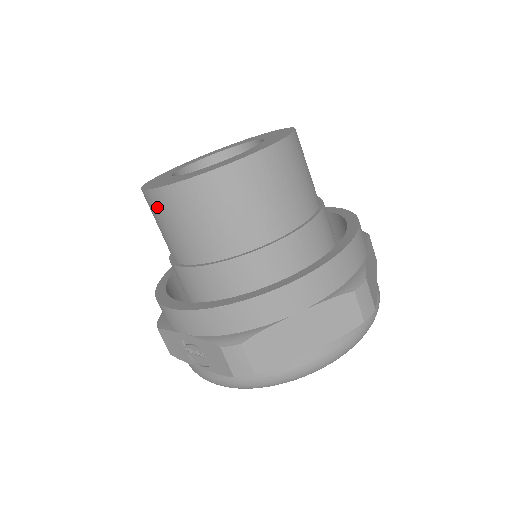
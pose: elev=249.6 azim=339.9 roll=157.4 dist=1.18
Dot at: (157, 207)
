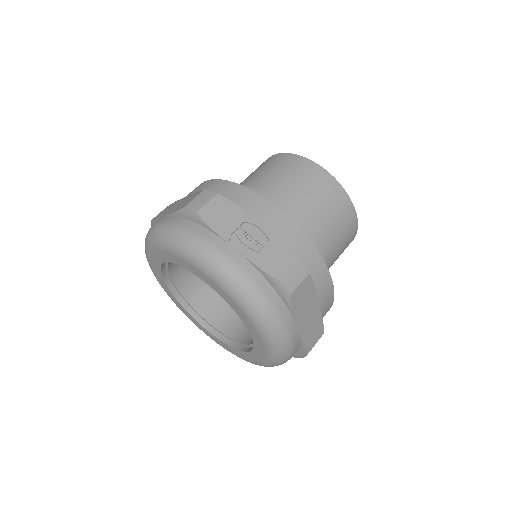
Dot at: (312, 173)
